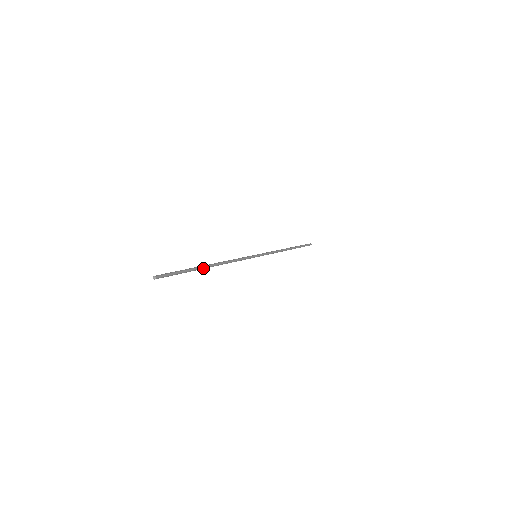
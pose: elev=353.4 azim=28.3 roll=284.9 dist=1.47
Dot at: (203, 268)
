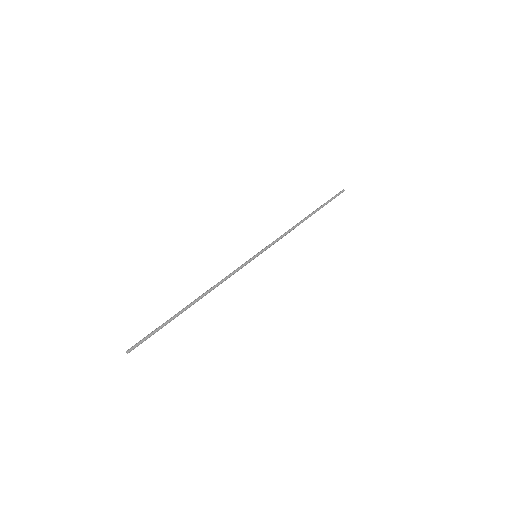
Dot at: occluded
